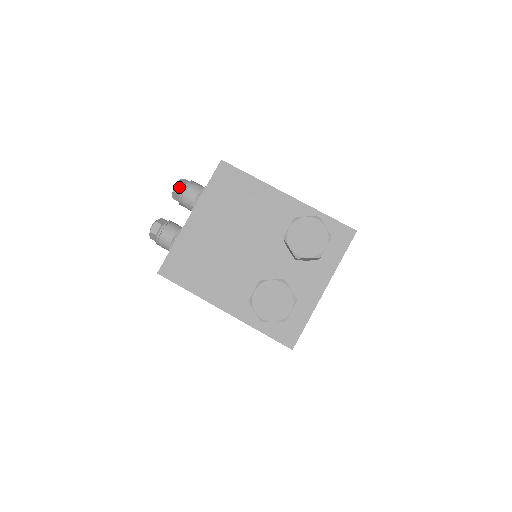
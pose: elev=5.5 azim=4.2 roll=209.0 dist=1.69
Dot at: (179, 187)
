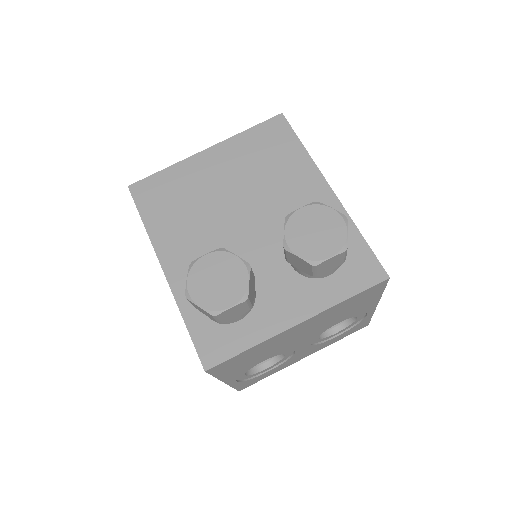
Dot at: occluded
